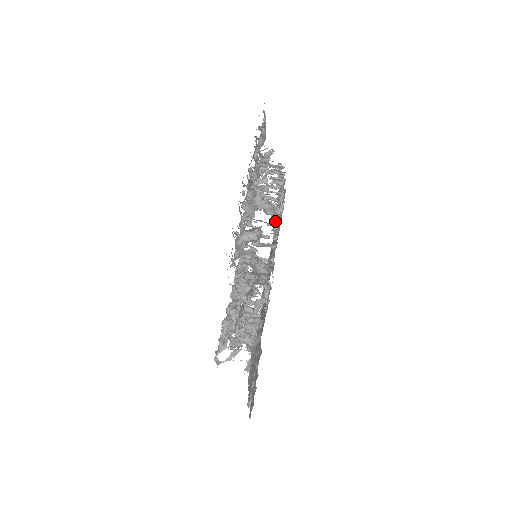
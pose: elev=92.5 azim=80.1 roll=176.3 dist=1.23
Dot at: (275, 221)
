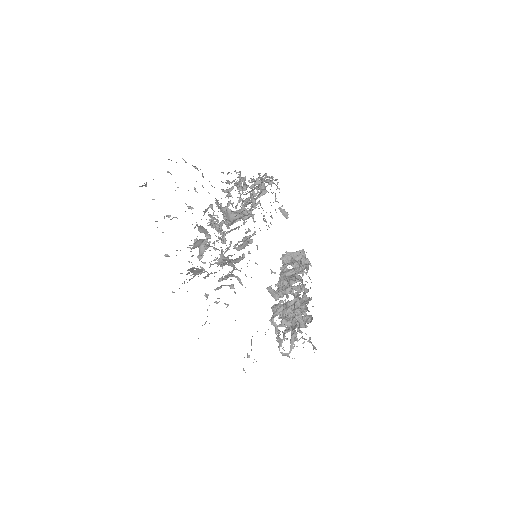
Dot at: occluded
